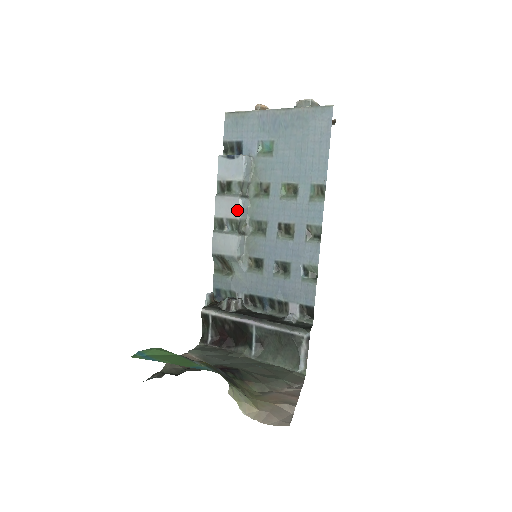
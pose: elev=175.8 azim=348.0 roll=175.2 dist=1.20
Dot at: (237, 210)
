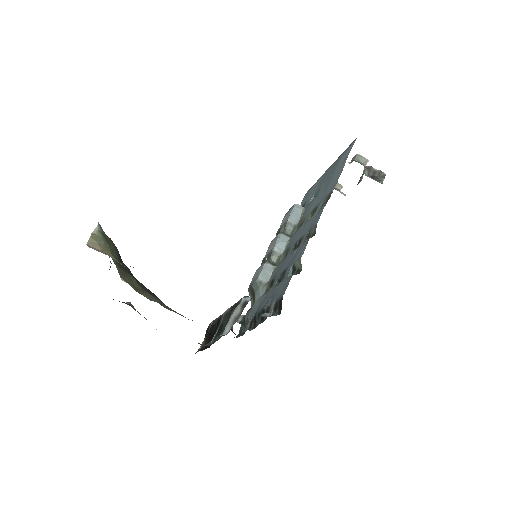
Dot at: (275, 243)
